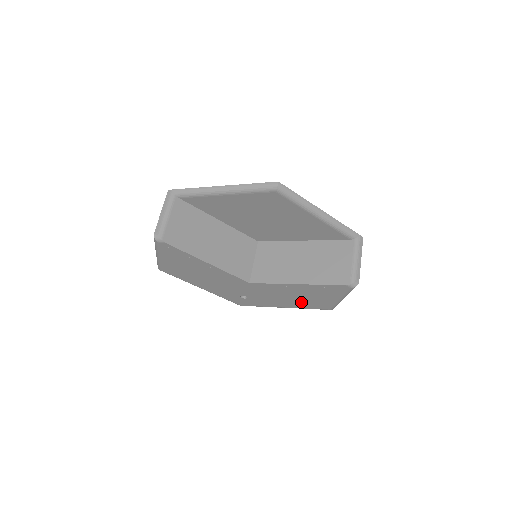
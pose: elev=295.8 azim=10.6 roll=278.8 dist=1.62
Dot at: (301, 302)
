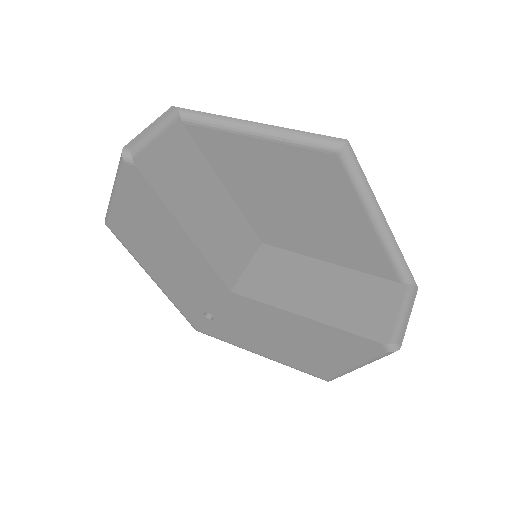
Dot at: (290, 352)
